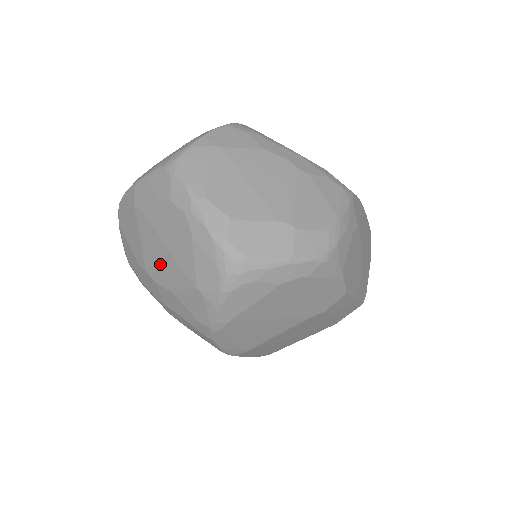
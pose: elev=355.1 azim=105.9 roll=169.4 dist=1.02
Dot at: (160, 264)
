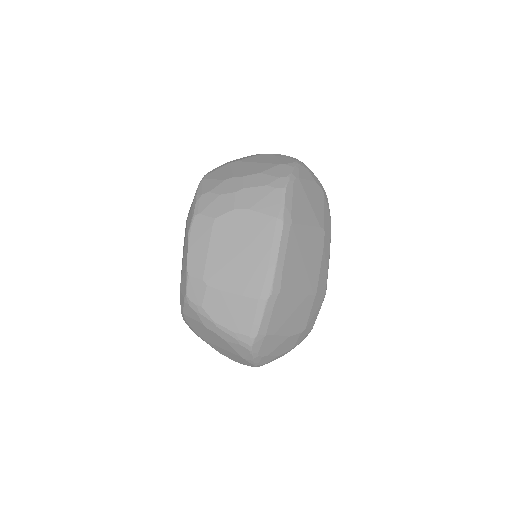
Dot at: (250, 169)
